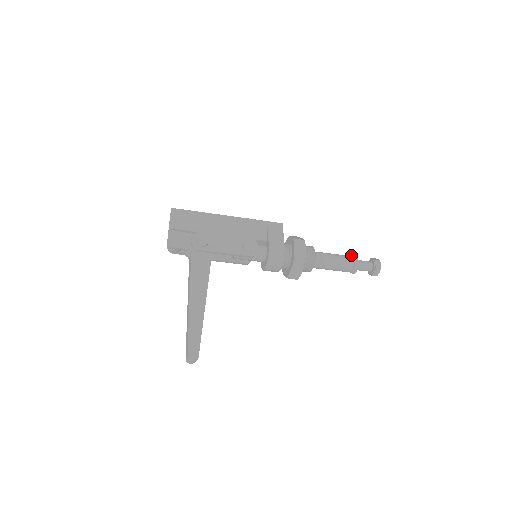
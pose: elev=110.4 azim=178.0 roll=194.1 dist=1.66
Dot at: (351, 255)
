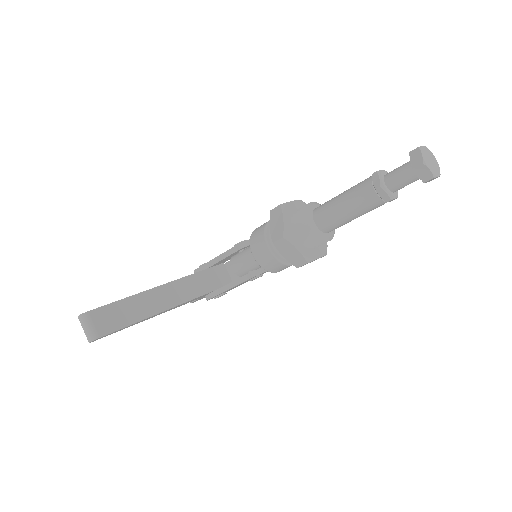
Dot at: occluded
